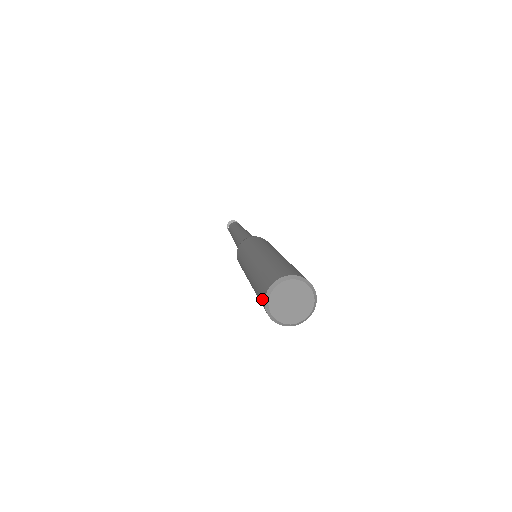
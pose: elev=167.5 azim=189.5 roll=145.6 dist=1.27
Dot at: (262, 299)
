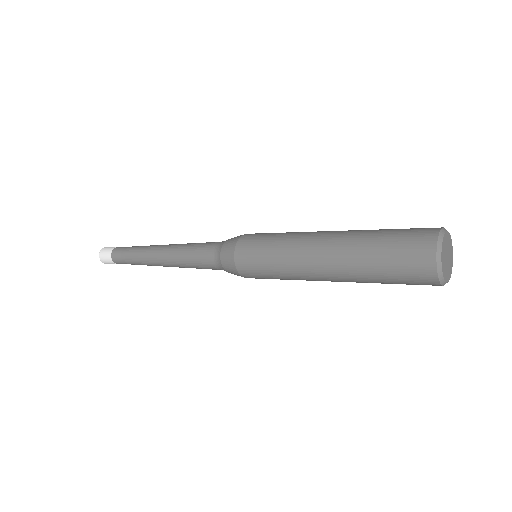
Dot at: (423, 249)
